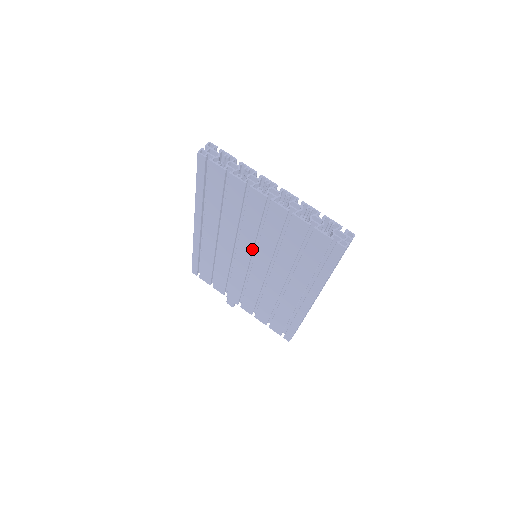
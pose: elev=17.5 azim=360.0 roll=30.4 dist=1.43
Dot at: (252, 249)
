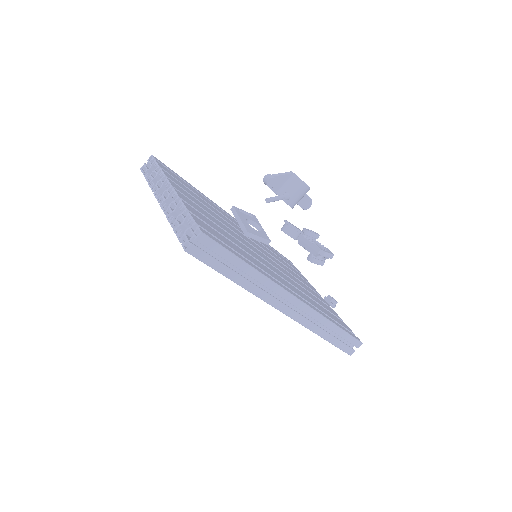
Dot at: occluded
